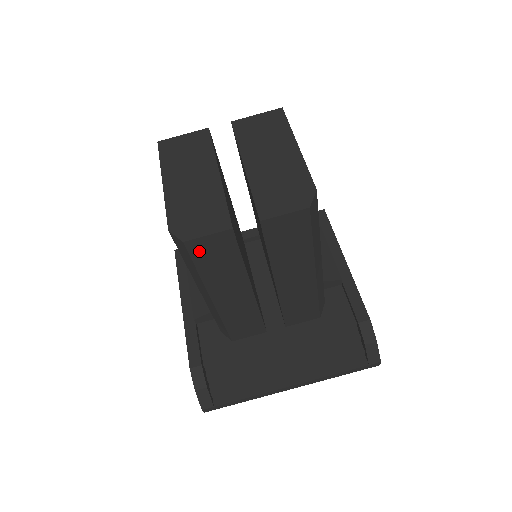
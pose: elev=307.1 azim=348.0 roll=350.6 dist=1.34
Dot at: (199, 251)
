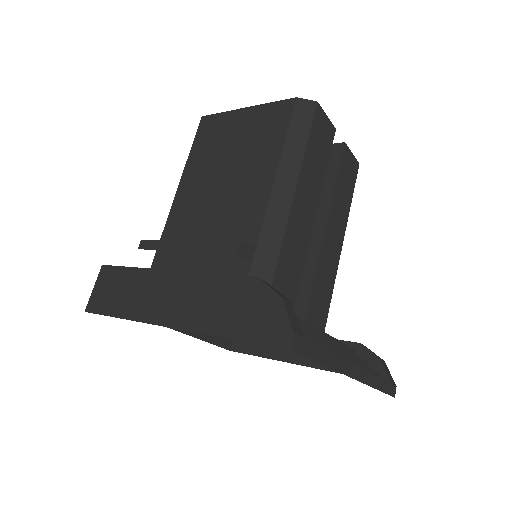
Dot at: (318, 123)
